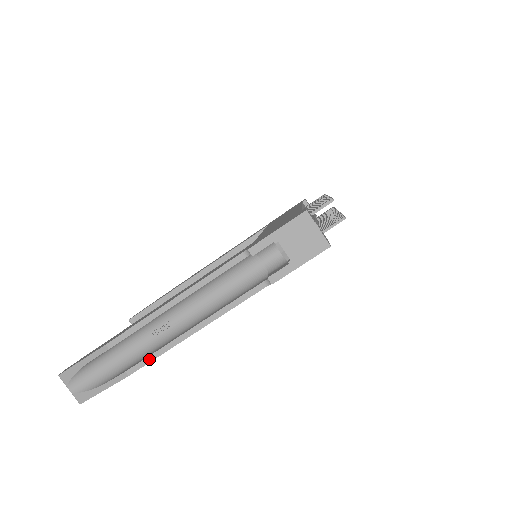
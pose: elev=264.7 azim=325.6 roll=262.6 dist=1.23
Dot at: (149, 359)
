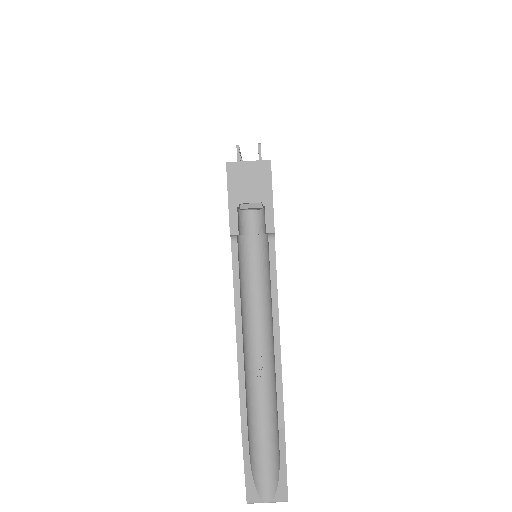
Dot at: (279, 396)
